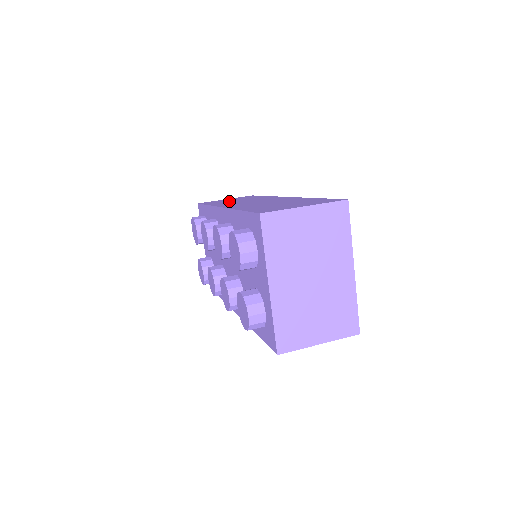
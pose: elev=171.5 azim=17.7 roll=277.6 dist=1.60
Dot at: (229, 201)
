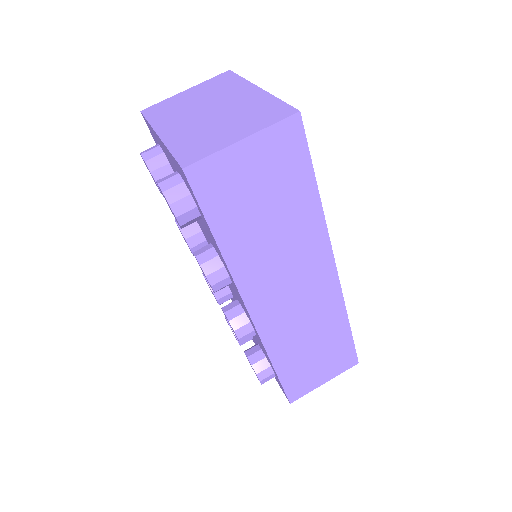
Dot at: occluded
